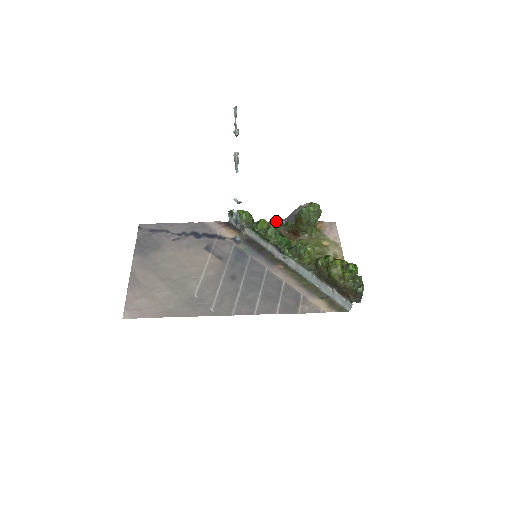
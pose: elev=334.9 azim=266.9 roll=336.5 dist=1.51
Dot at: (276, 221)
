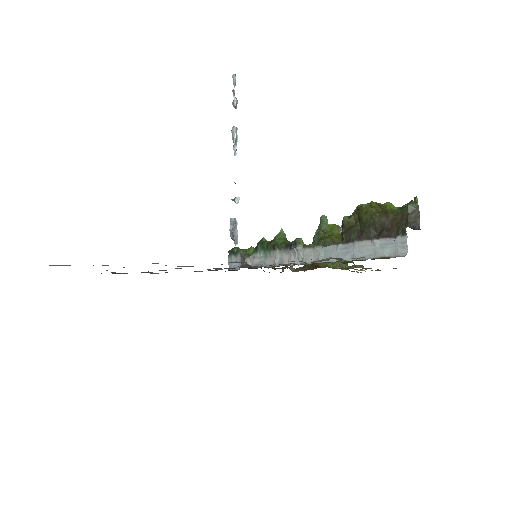
Dot at: occluded
